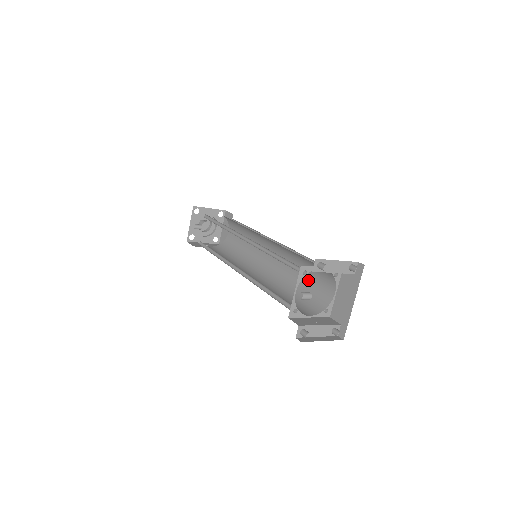
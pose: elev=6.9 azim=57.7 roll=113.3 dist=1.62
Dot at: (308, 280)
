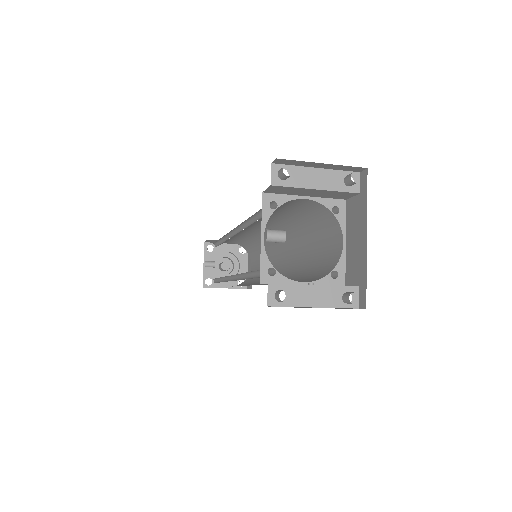
Dot at: (315, 253)
